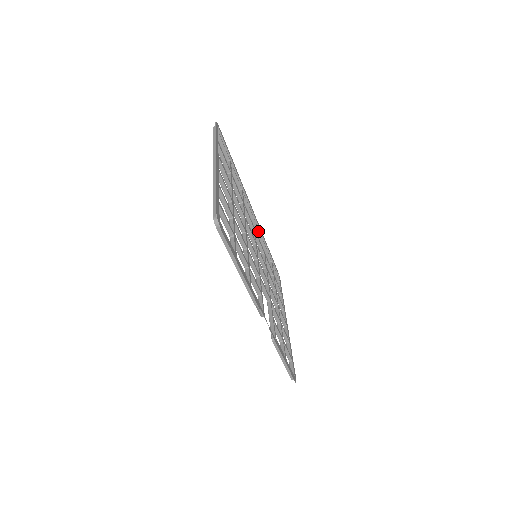
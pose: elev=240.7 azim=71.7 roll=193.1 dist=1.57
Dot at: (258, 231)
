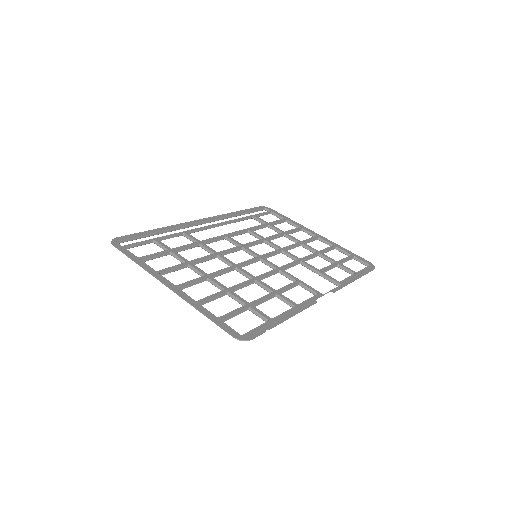
Dot at: (224, 224)
